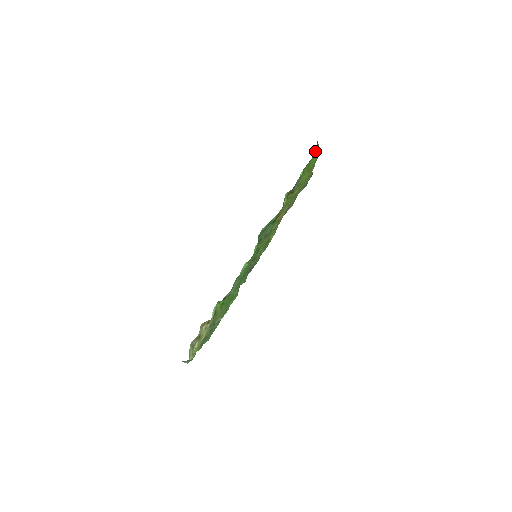
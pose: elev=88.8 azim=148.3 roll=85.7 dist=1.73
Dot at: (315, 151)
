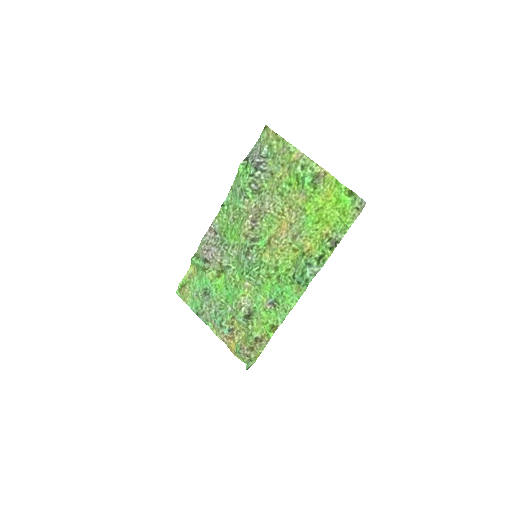
Dot at: (356, 203)
